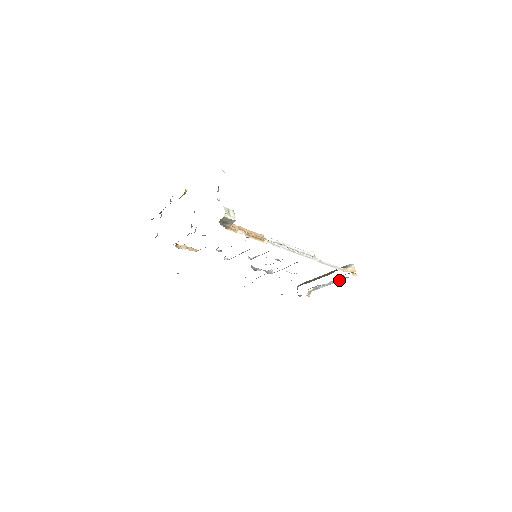
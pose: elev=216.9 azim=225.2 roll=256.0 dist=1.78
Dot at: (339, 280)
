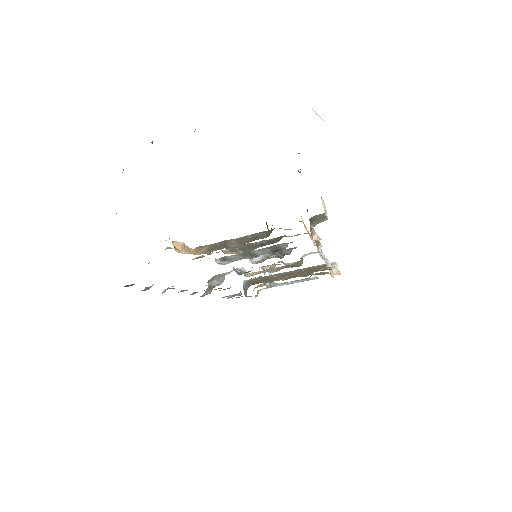
Dot at: (307, 280)
